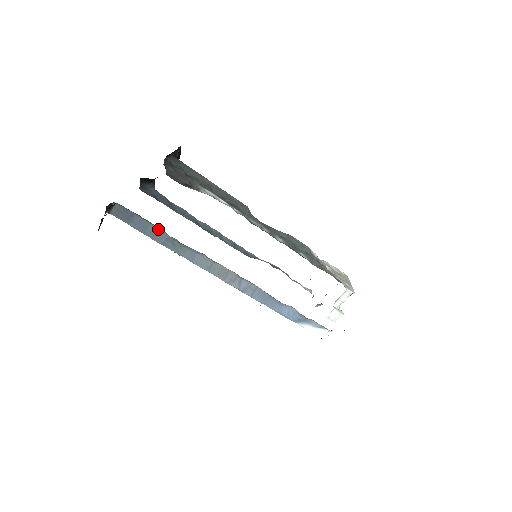
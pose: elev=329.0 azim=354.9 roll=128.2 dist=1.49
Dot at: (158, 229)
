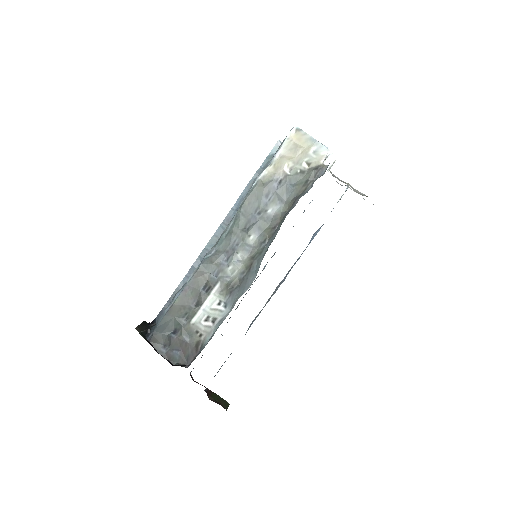
Dot at: occluded
